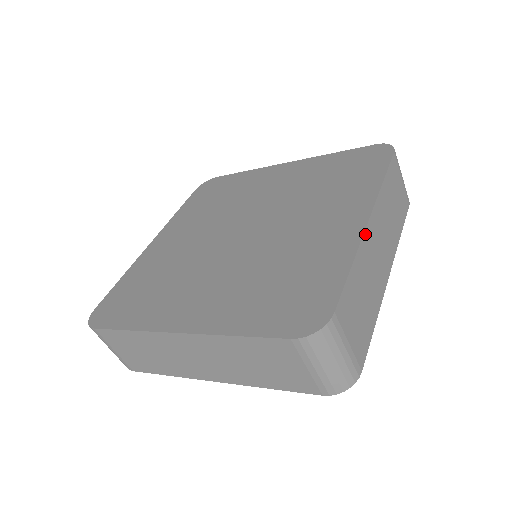
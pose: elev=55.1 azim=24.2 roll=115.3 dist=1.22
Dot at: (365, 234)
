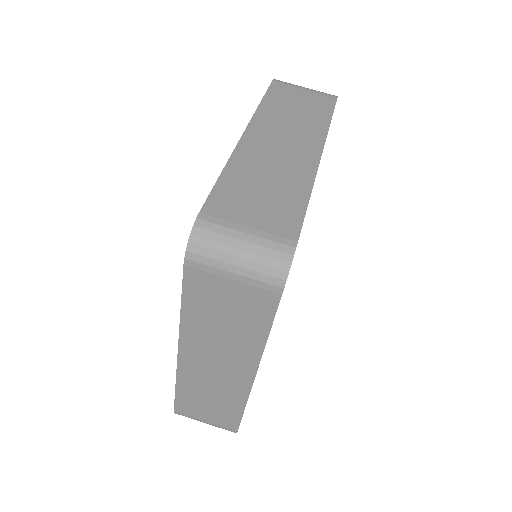
Dot at: occluded
